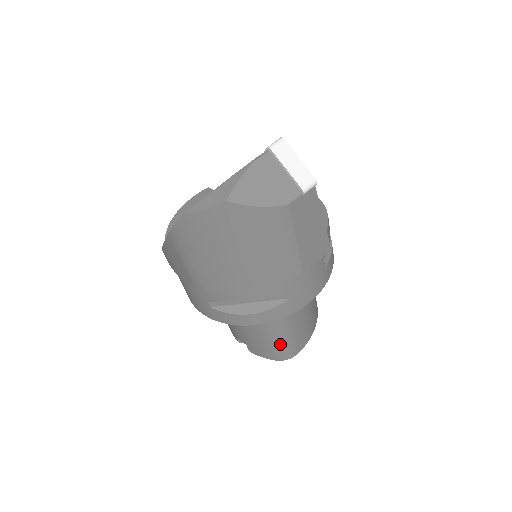
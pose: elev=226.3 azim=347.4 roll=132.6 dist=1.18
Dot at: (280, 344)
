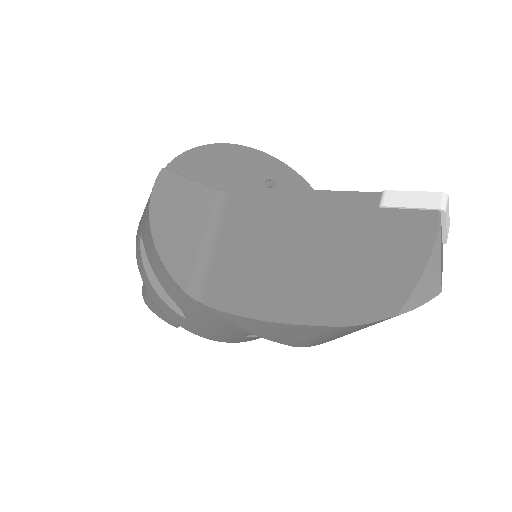
Dot at: occluded
